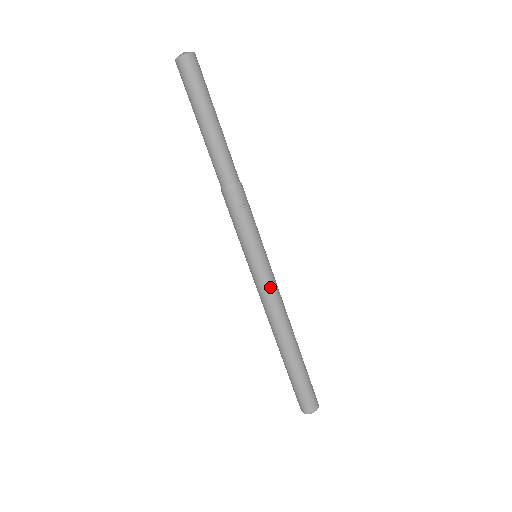
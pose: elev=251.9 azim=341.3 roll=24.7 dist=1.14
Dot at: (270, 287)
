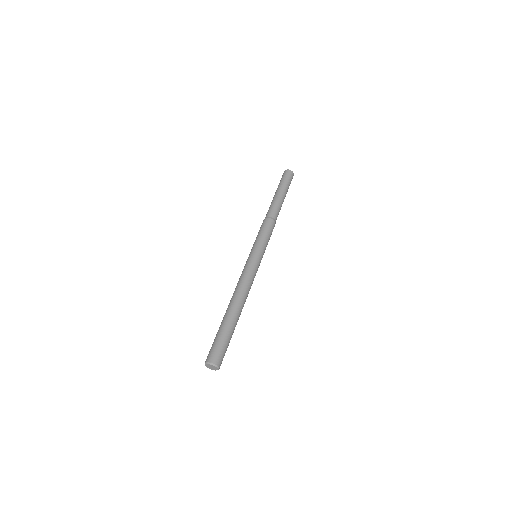
Dot at: occluded
